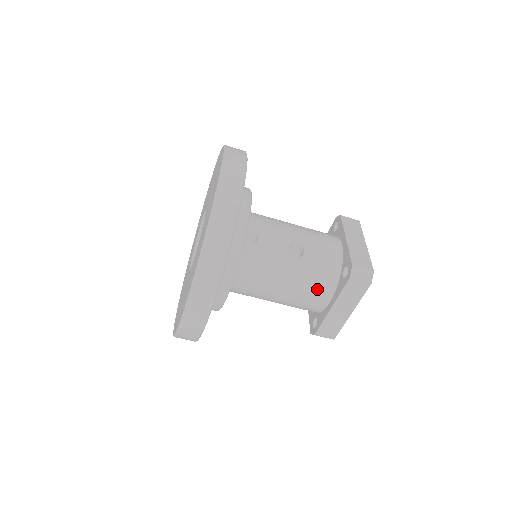
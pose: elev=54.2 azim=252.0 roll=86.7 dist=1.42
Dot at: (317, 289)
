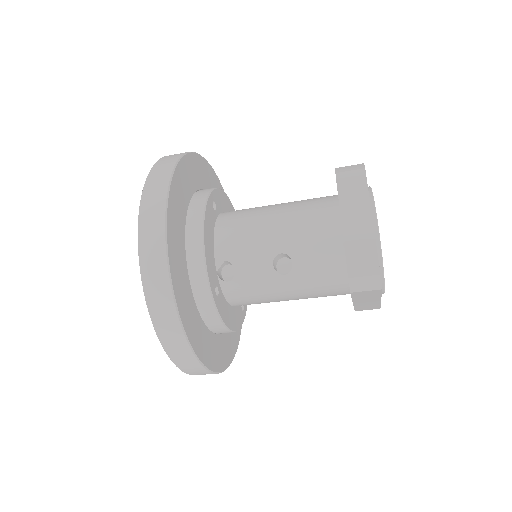
Dot at: (327, 291)
